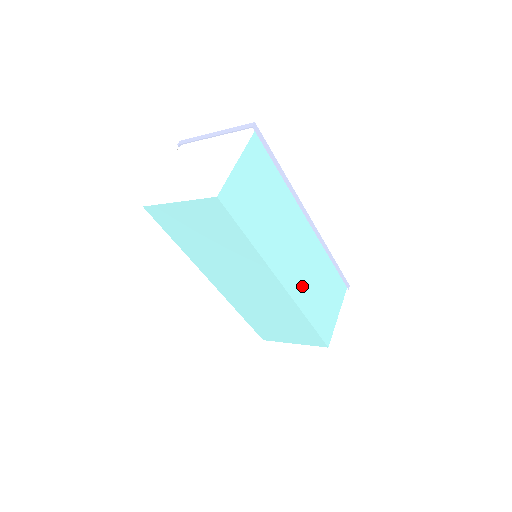
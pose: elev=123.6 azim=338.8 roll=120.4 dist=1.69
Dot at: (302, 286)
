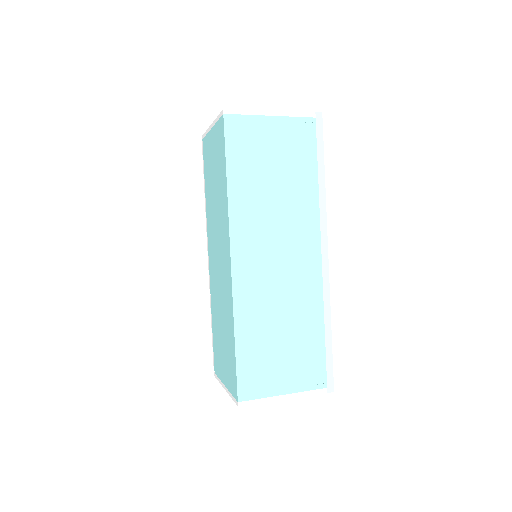
Dot at: (257, 295)
